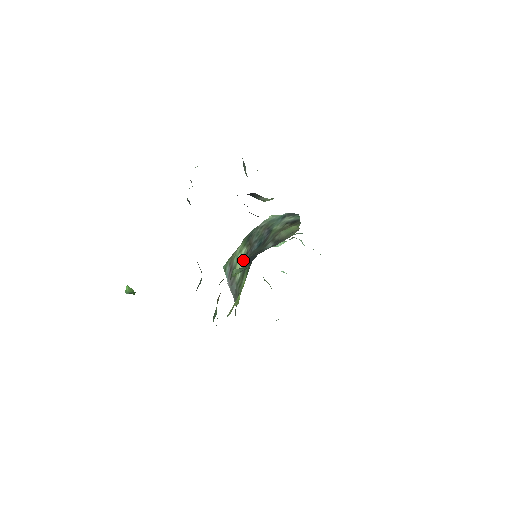
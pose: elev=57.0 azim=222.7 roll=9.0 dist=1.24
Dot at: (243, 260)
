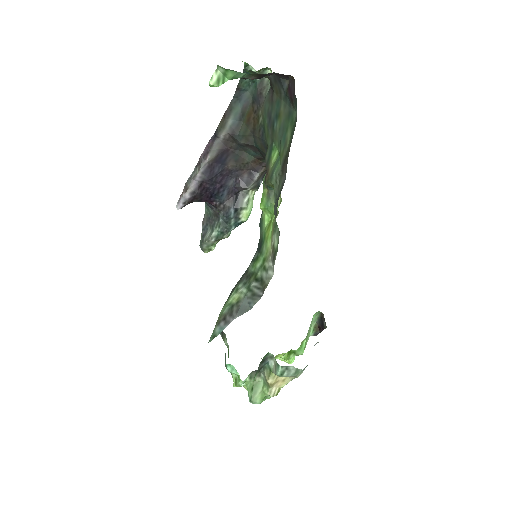
Dot at: (239, 286)
